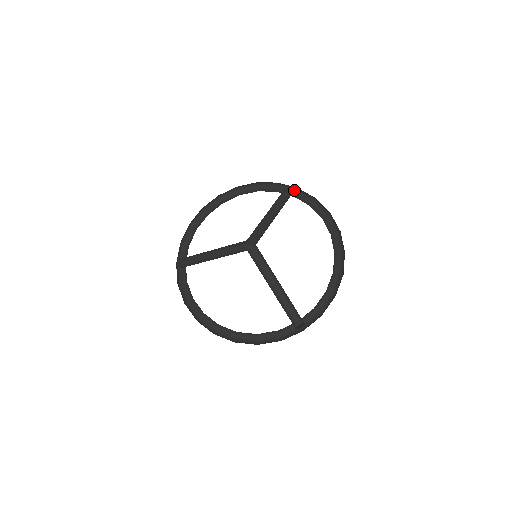
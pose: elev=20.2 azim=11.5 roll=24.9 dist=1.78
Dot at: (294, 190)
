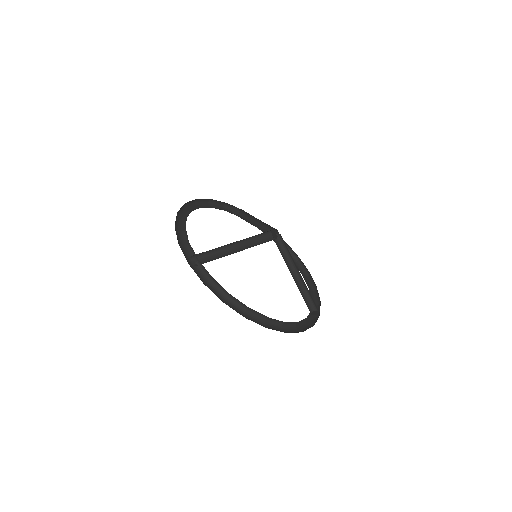
Dot at: (236, 212)
